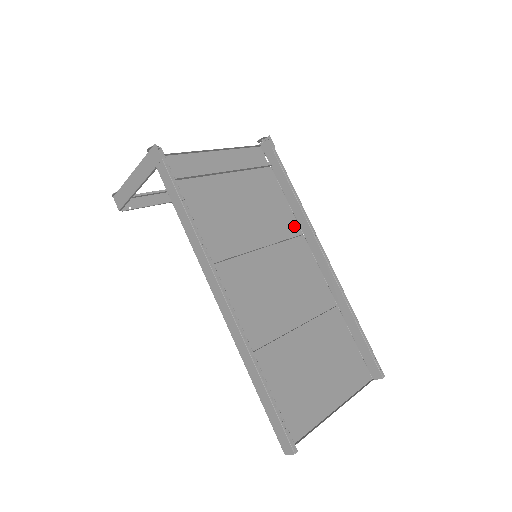
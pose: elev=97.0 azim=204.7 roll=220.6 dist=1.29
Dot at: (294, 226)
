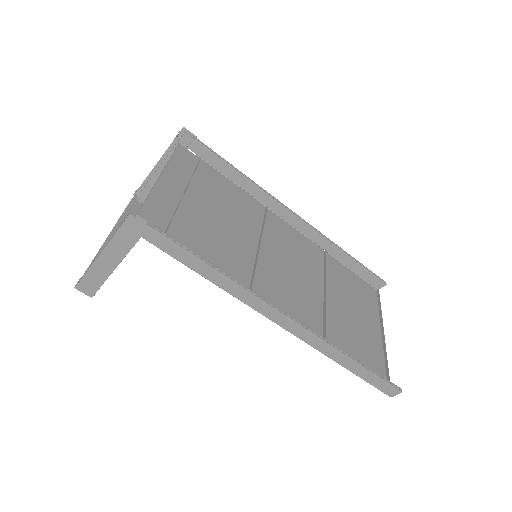
Dot at: (256, 205)
